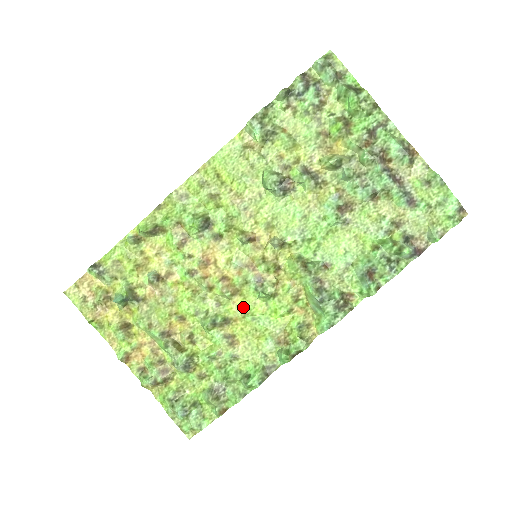
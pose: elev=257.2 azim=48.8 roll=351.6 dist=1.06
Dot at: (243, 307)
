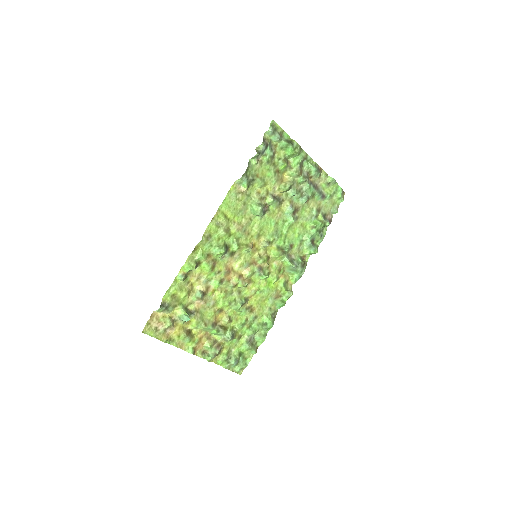
Dot at: (254, 288)
